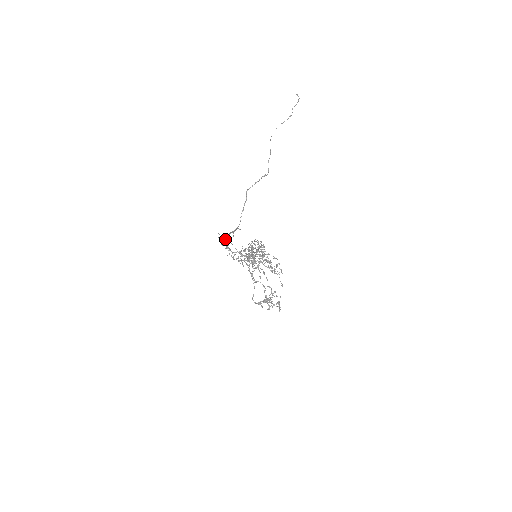
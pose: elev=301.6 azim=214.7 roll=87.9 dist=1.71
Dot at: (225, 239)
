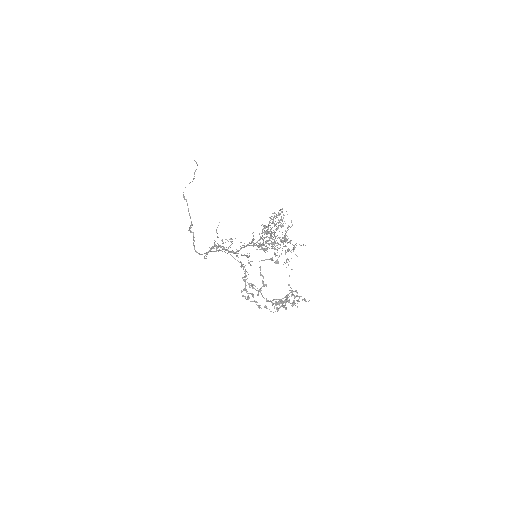
Dot at: occluded
